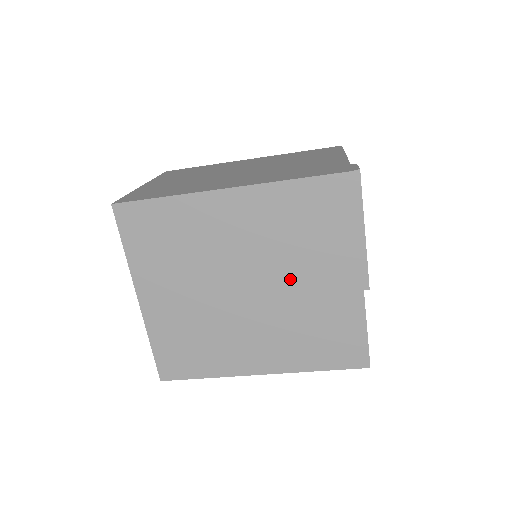
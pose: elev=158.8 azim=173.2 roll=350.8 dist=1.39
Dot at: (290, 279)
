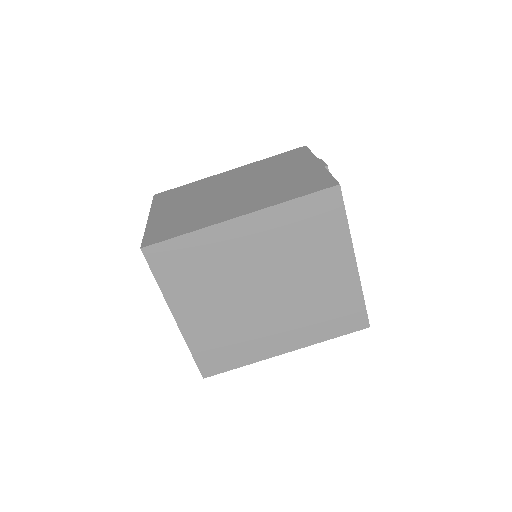
Dot at: (300, 276)
